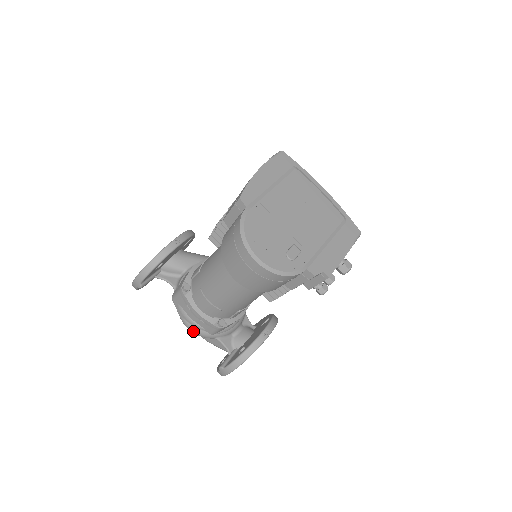
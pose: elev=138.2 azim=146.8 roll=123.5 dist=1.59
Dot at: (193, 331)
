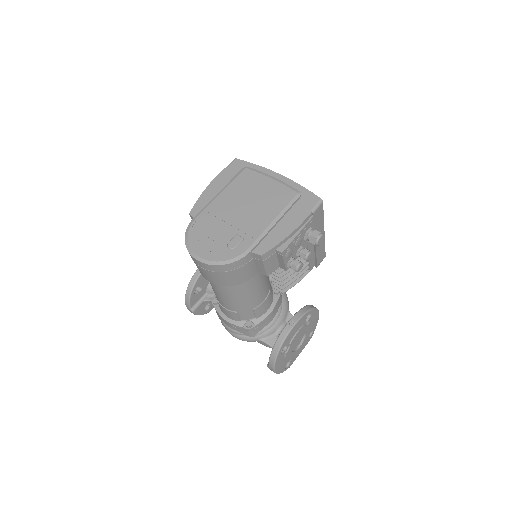
Dot at: (237, 338)
